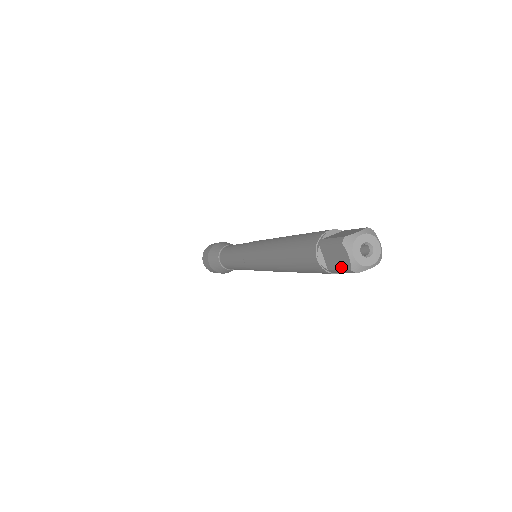
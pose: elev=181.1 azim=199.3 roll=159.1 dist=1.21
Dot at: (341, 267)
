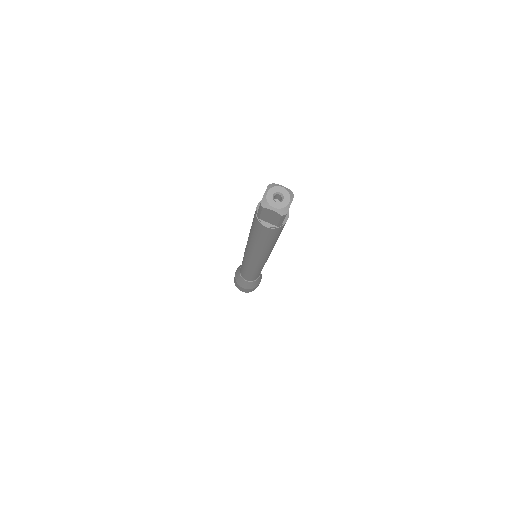
Dot at: (278, 219)
